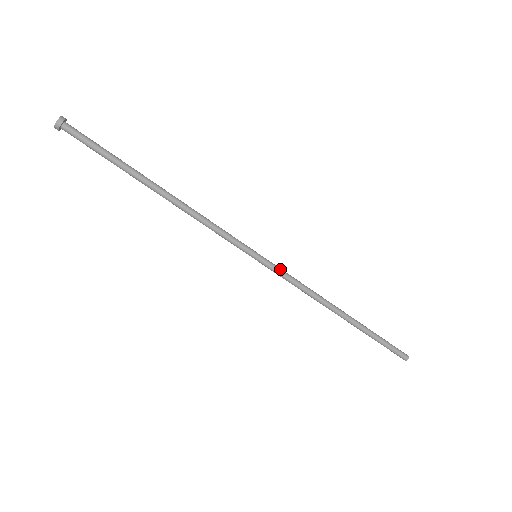
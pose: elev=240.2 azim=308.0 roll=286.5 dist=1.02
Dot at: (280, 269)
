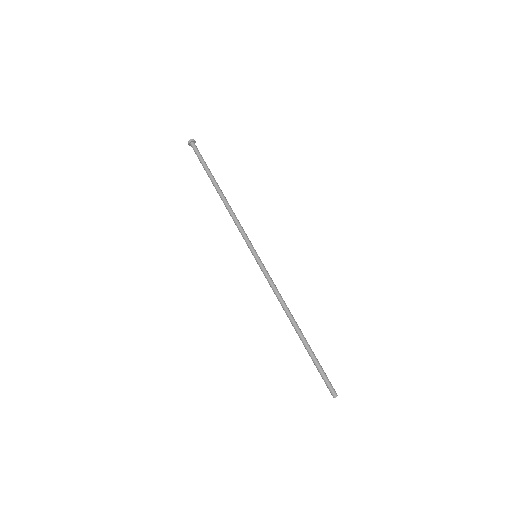
Dot at: occluded
